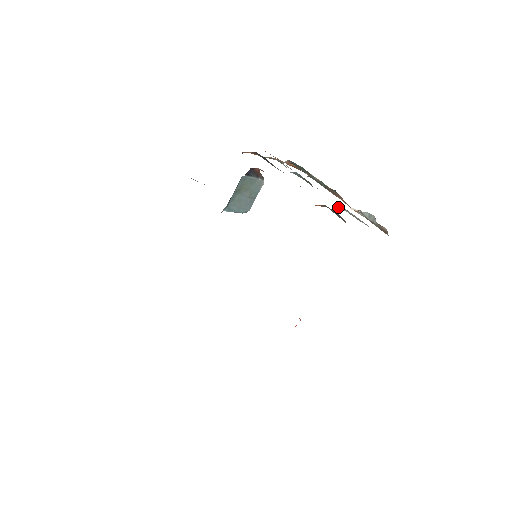
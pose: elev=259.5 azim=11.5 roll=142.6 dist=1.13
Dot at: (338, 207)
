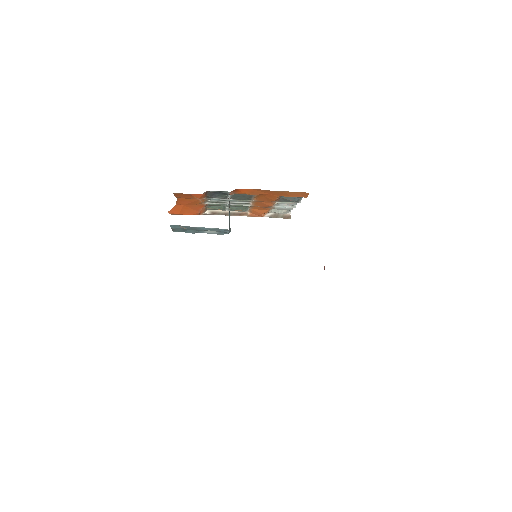
Dot at: occluded
